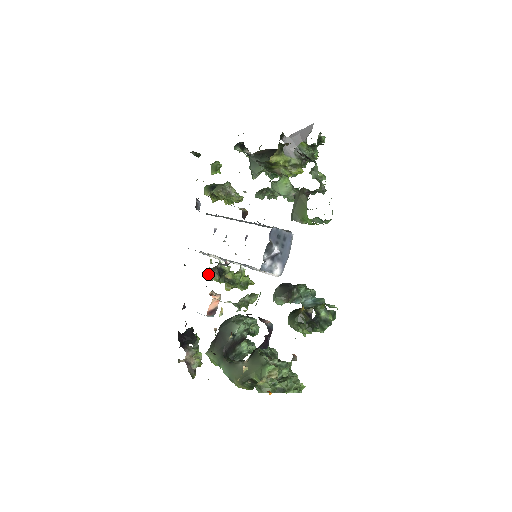
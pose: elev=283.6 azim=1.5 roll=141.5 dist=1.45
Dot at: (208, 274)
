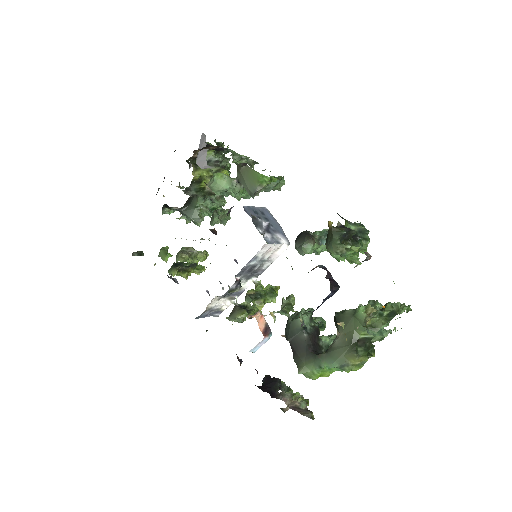
Dot at: (234, 317)
